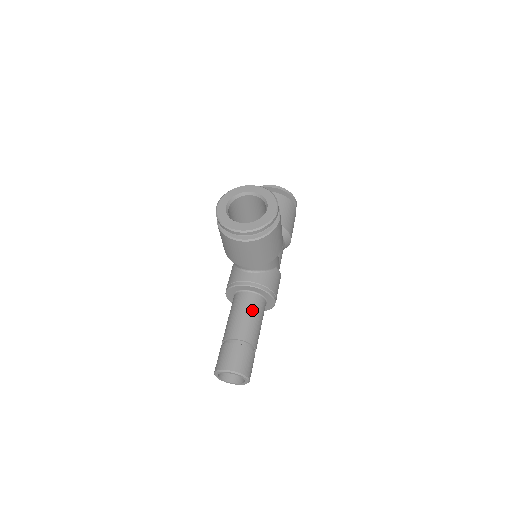
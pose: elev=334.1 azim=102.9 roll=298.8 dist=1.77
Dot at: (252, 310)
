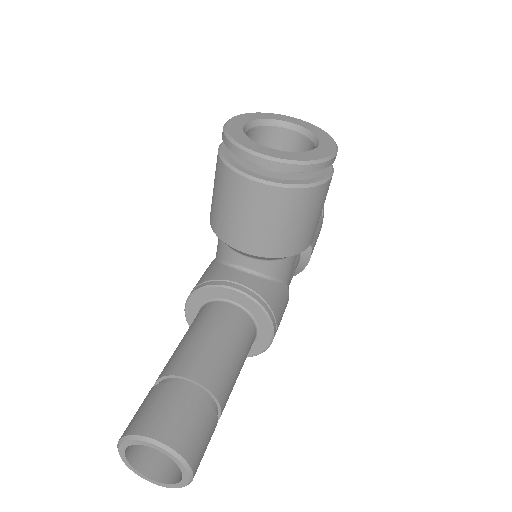
Dot at: (232, 335)
